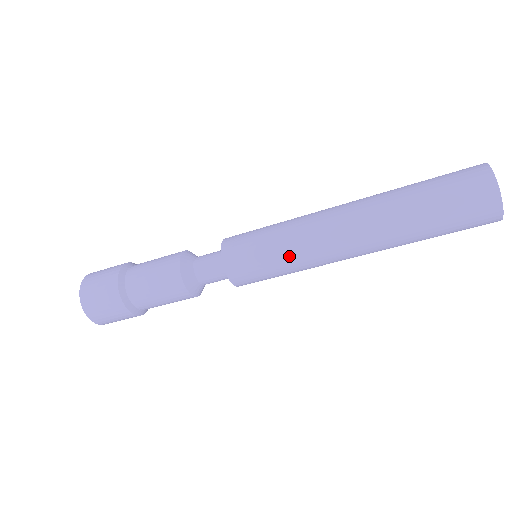
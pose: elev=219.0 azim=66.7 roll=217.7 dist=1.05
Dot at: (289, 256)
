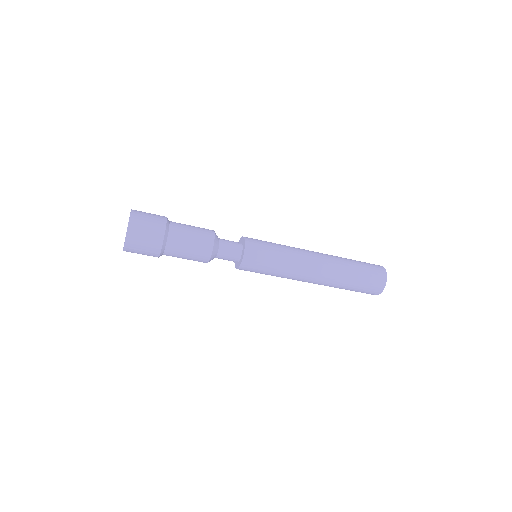
Dot at: (282, 271)
